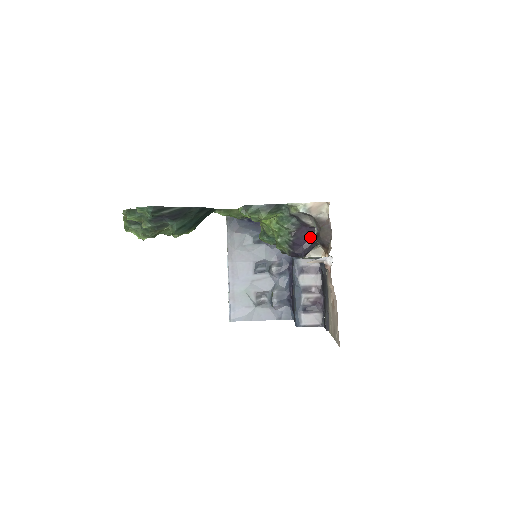
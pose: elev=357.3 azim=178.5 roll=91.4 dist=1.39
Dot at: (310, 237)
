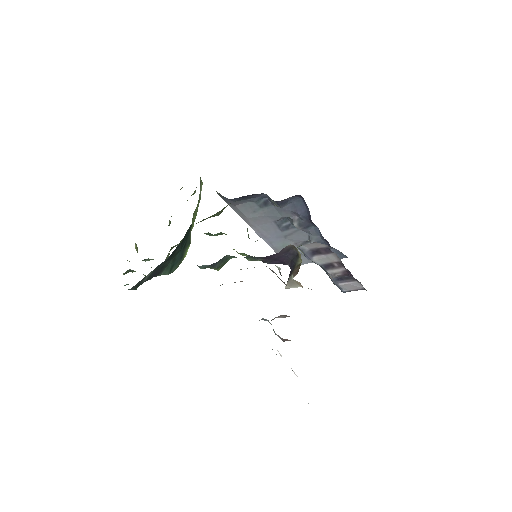
Dot at: (284, 256)
